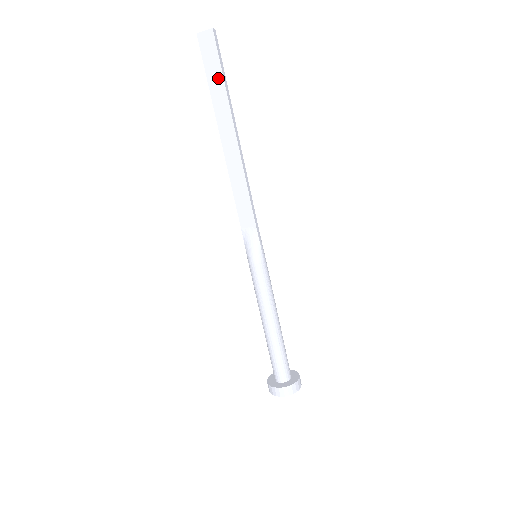
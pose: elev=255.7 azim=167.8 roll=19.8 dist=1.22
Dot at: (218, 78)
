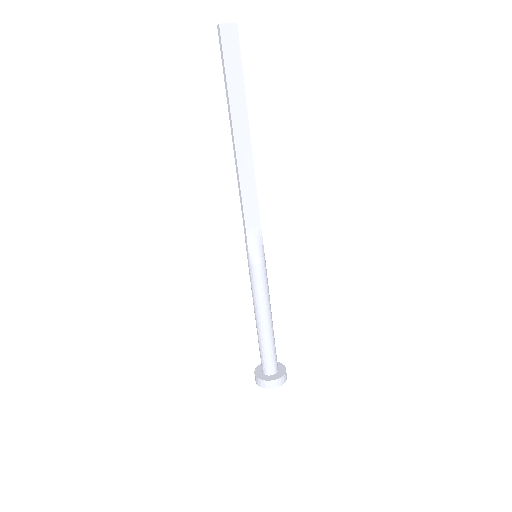
Dot at: (238, 75)
